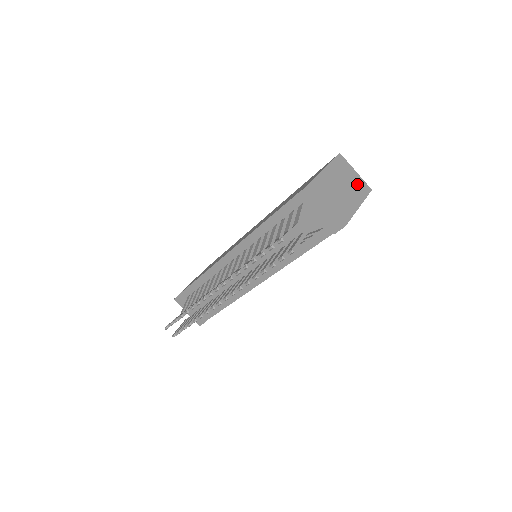
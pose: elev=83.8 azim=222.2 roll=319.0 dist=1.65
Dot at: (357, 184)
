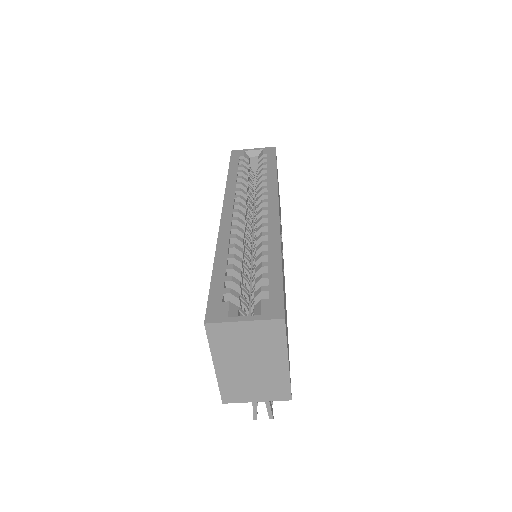
Dot at: (261, 337)
